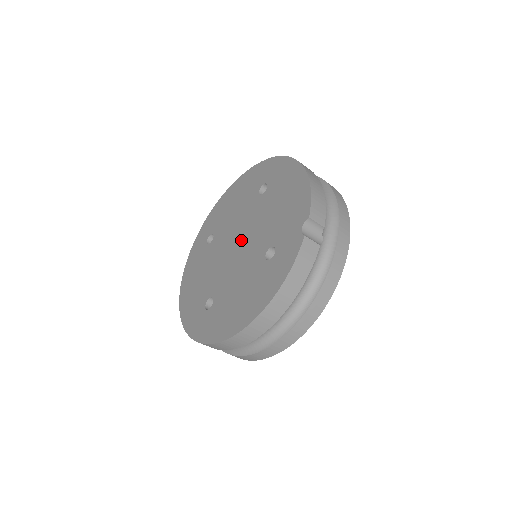
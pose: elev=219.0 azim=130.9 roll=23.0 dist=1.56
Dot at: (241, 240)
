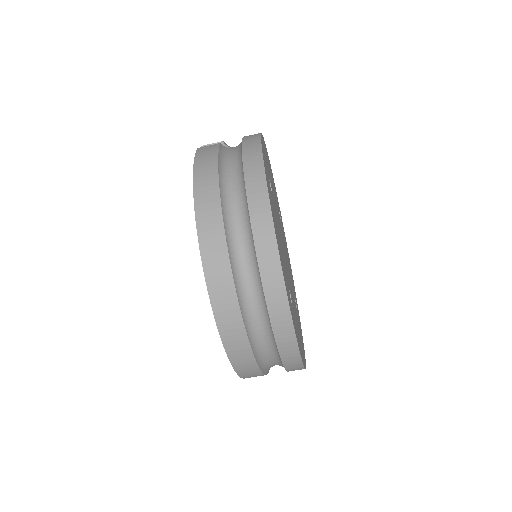
Dot at: occluded
